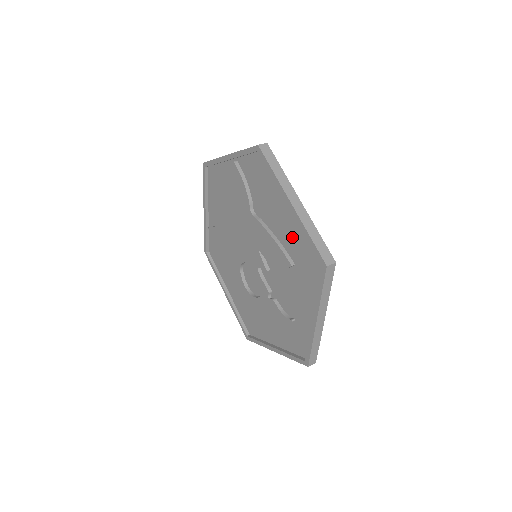
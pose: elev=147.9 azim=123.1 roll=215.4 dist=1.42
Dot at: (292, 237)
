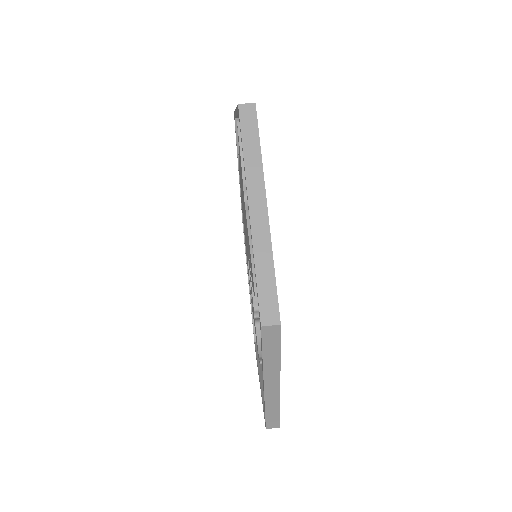
Dot at: occluded
